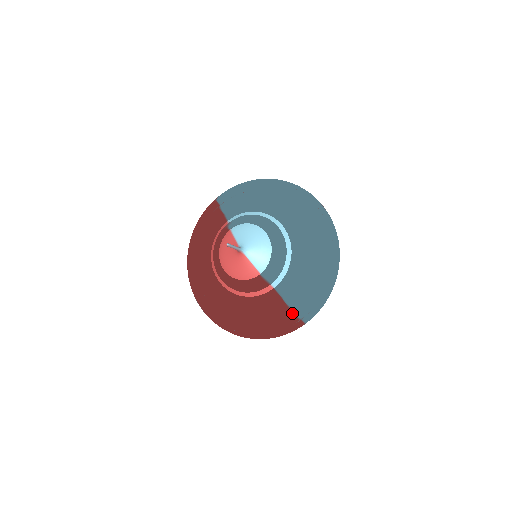
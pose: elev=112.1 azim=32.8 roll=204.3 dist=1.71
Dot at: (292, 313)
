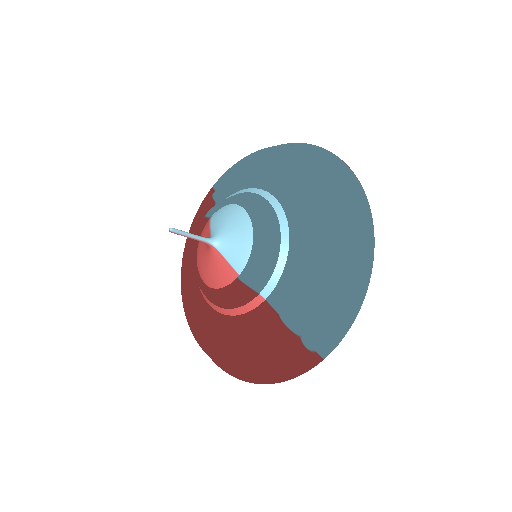
Dot at: (298, 340)
